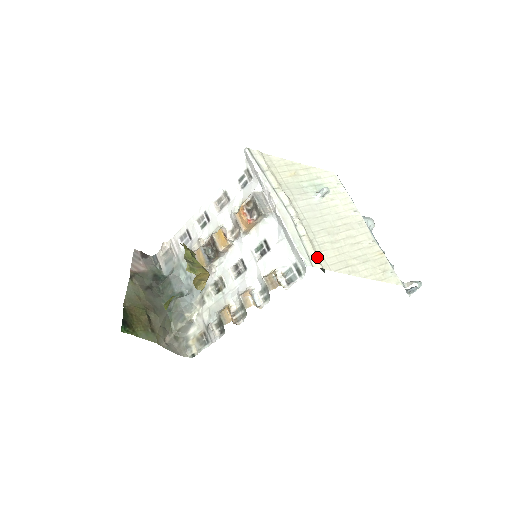
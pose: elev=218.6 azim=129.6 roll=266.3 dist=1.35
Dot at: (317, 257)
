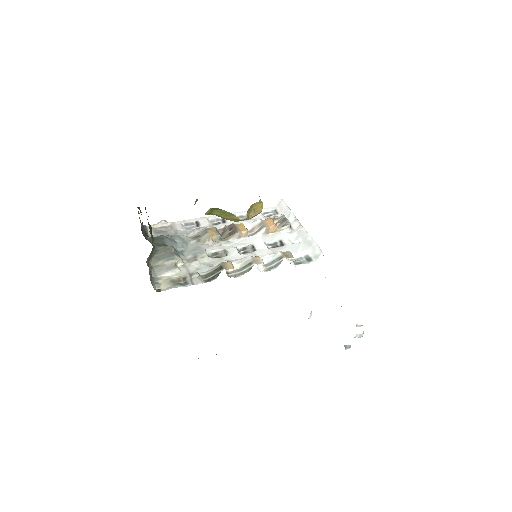
Dot at: occluded
